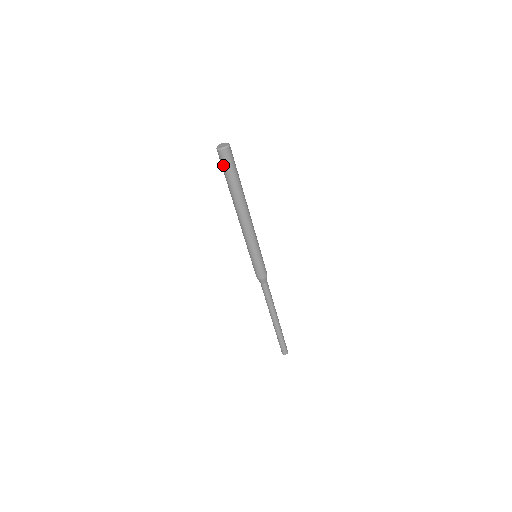
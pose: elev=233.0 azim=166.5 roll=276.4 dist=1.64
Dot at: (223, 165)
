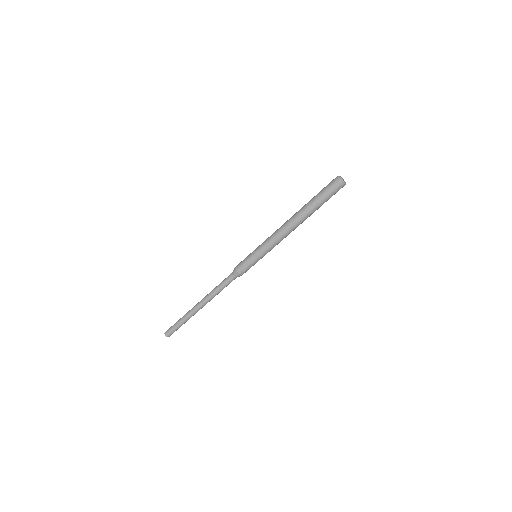
Dot at: (328, 188)
